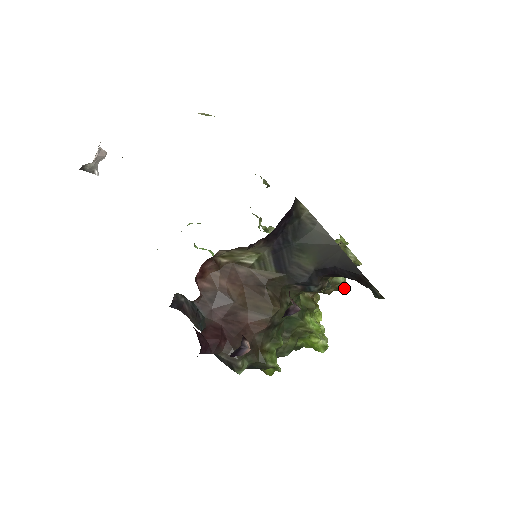
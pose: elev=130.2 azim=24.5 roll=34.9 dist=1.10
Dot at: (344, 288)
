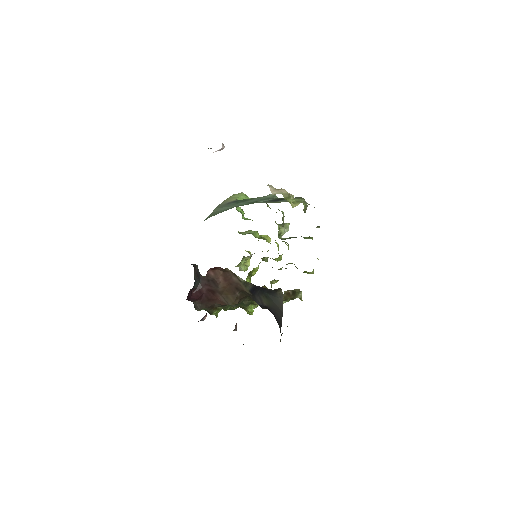
Dot at: occluded
